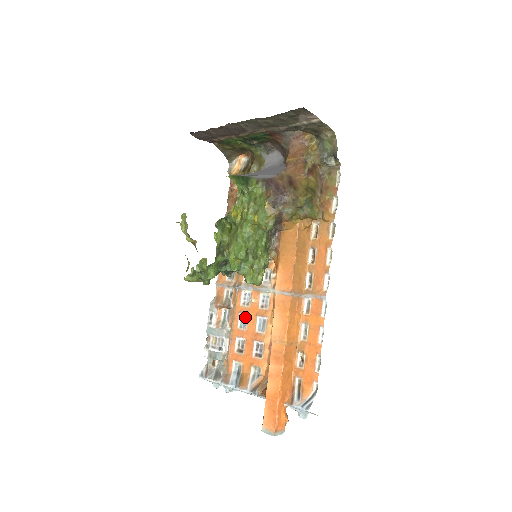
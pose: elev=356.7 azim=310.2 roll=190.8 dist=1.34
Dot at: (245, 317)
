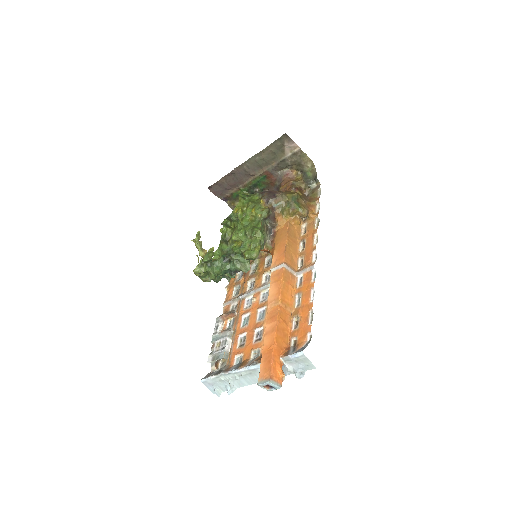
Dot at: (247, 317)
